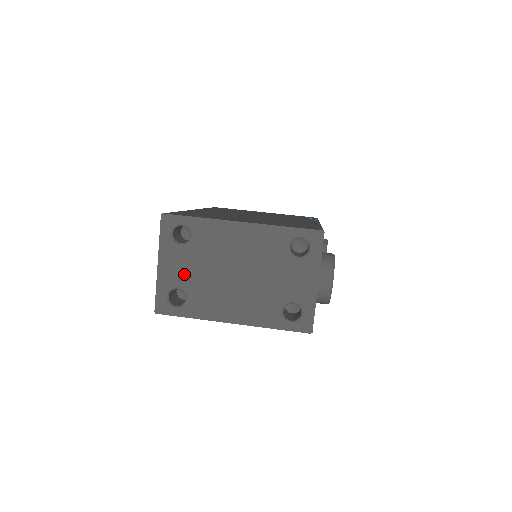
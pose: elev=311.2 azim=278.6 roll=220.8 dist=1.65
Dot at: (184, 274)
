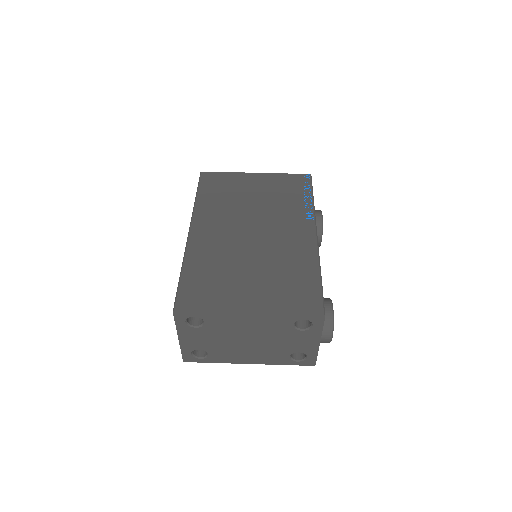
Dot at: (203, 342)
